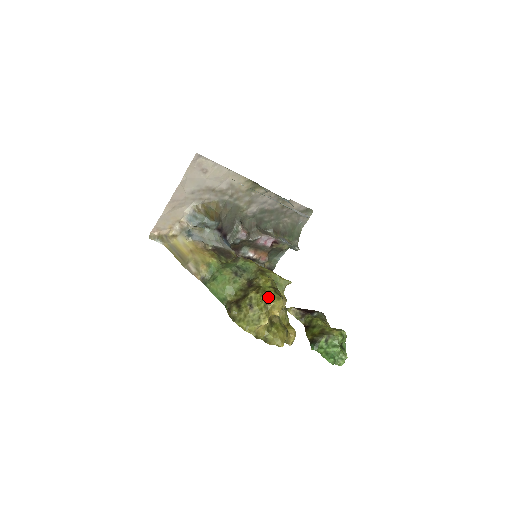
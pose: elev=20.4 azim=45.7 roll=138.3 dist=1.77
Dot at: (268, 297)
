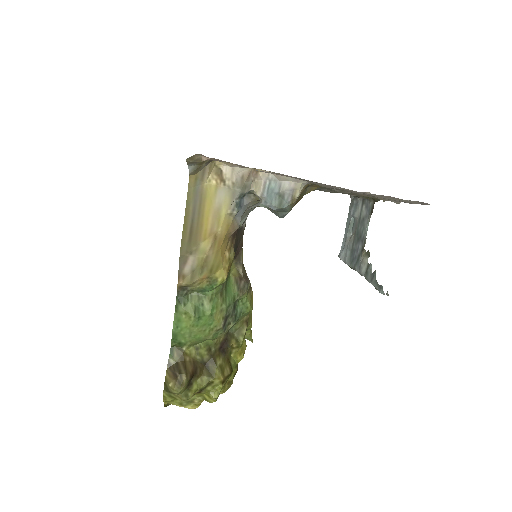
Dot at: occluded
